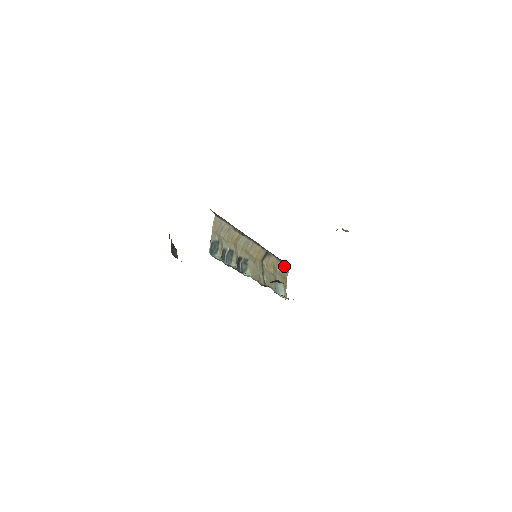
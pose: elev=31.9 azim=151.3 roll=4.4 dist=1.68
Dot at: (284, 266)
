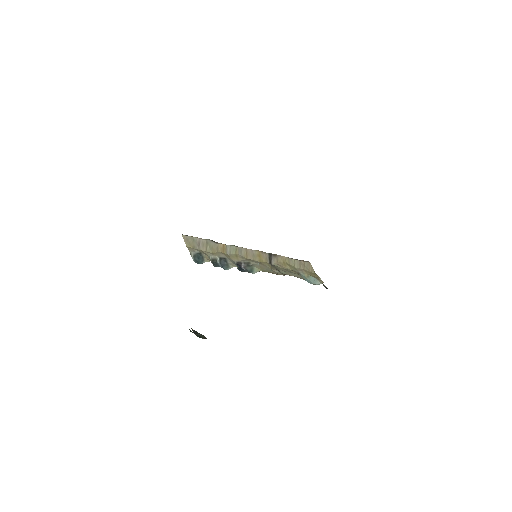
Dot at: (301, 262)
